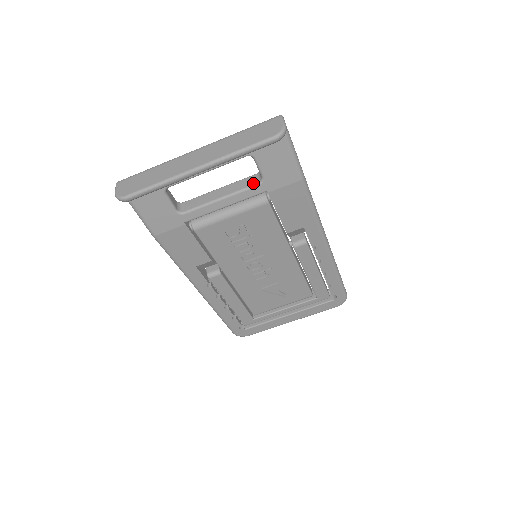
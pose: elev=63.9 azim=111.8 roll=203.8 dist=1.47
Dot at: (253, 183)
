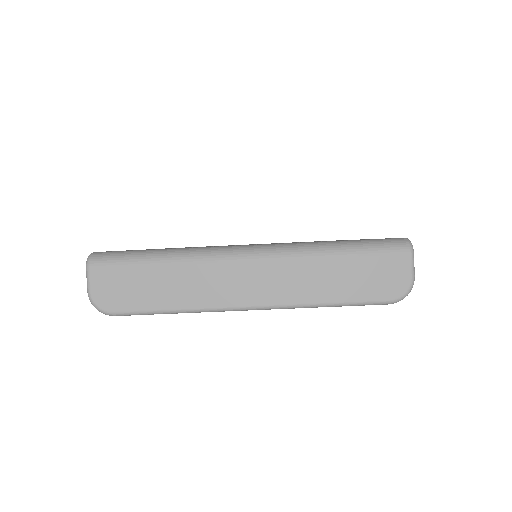
Dot at: occluded
